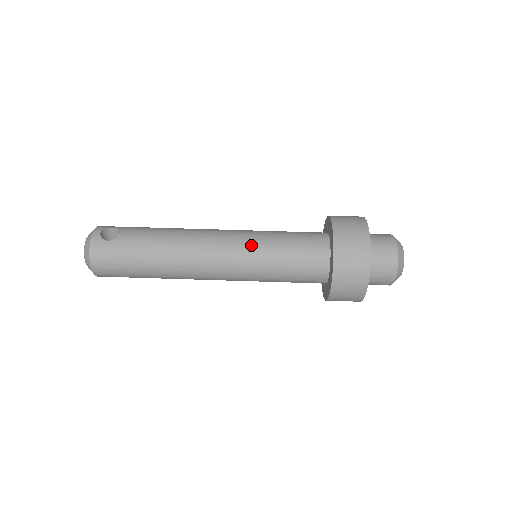
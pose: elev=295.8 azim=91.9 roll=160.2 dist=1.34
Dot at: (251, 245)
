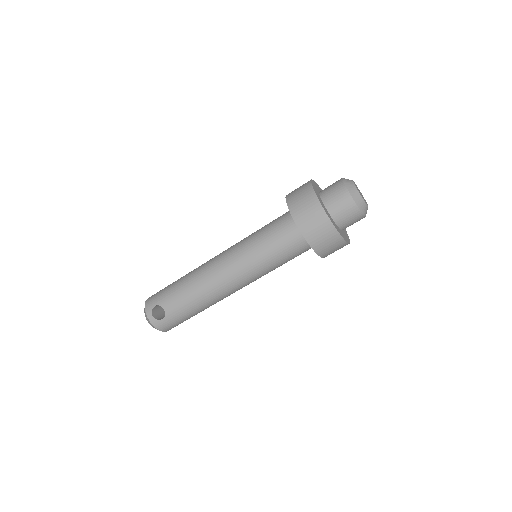
Dot at: (251, 267)
